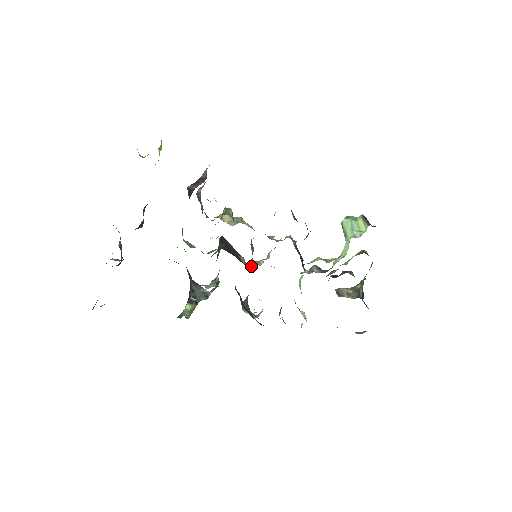
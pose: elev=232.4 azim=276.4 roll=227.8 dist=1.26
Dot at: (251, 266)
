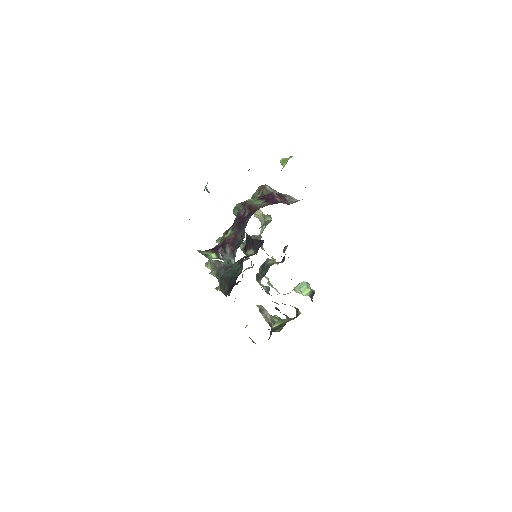
Dot at: (244, 253)
